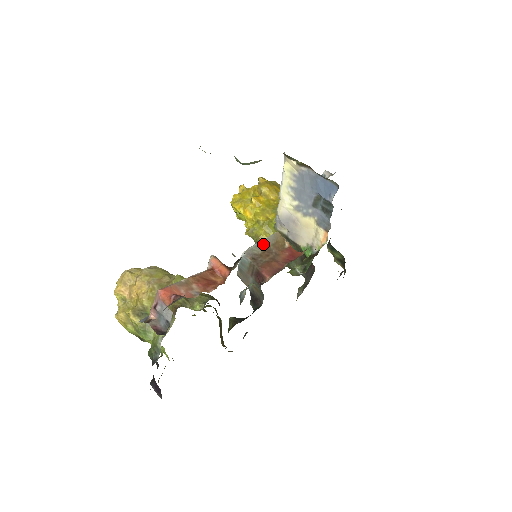
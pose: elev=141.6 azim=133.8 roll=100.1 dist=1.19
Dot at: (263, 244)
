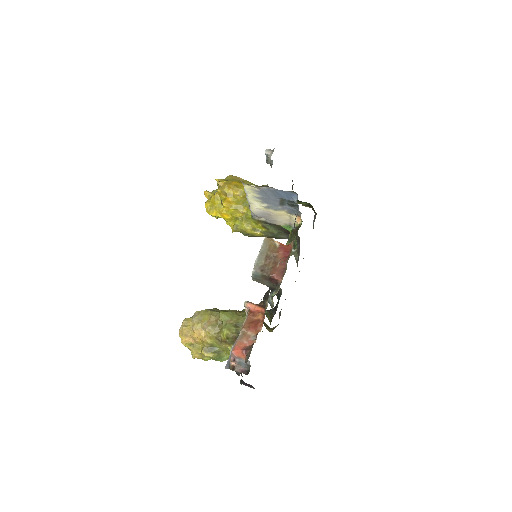
Dot at: (262, 255)
